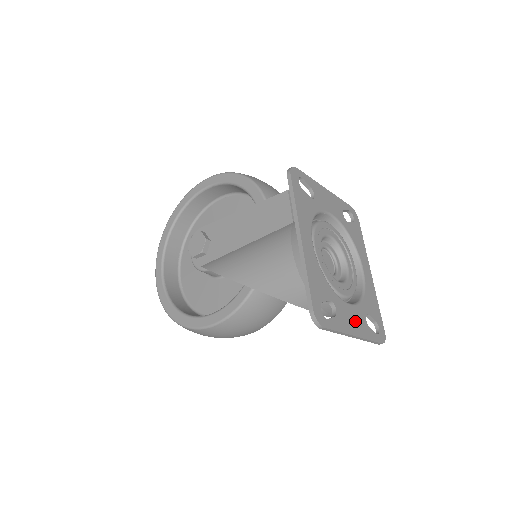
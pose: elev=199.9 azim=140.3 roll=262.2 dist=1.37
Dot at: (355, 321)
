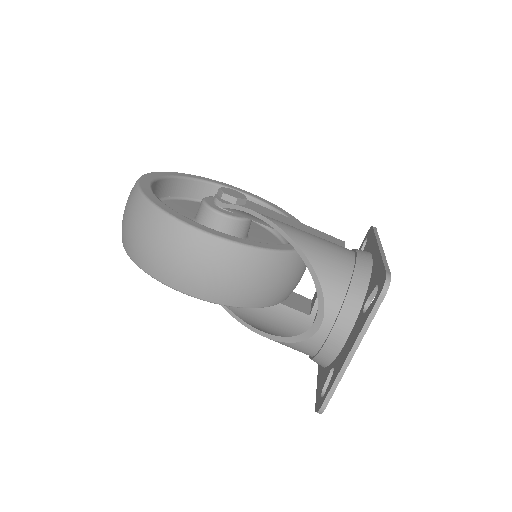
Dot at: occluded
